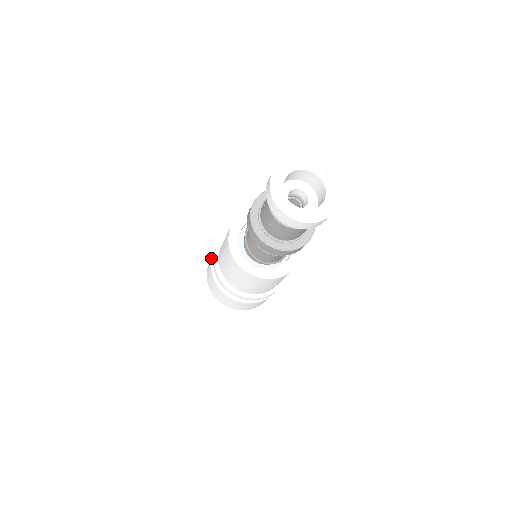
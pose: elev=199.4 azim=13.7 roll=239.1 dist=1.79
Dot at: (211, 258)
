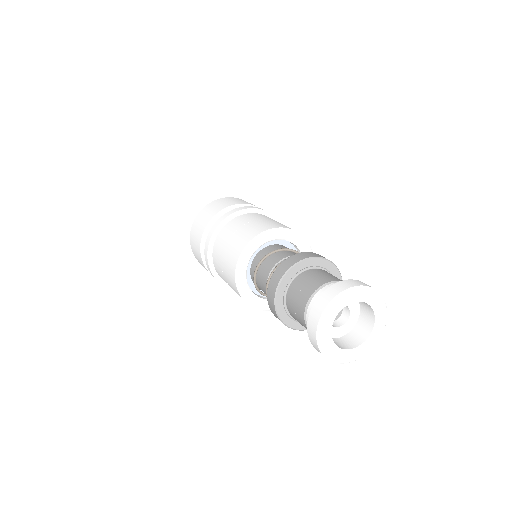
Dot at: (211, 214)
